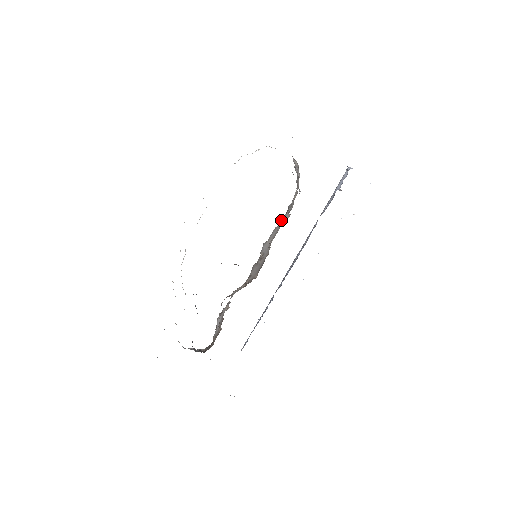
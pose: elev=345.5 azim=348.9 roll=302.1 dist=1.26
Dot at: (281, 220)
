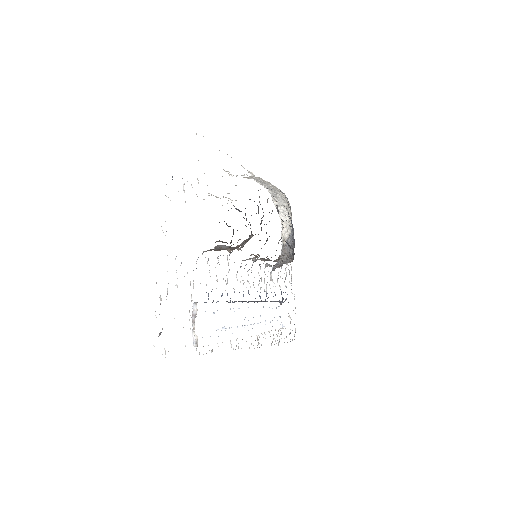
Dot at: (268, 265)
